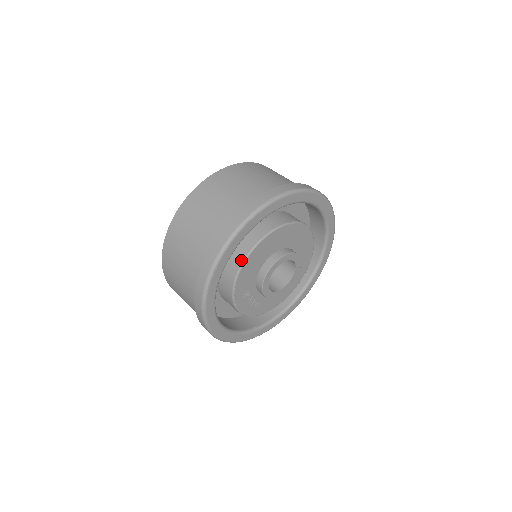
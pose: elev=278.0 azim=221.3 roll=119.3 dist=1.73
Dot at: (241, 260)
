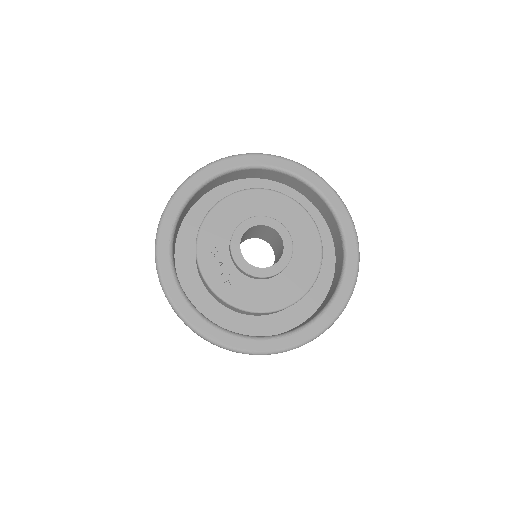
Dot at: (215, 205)
